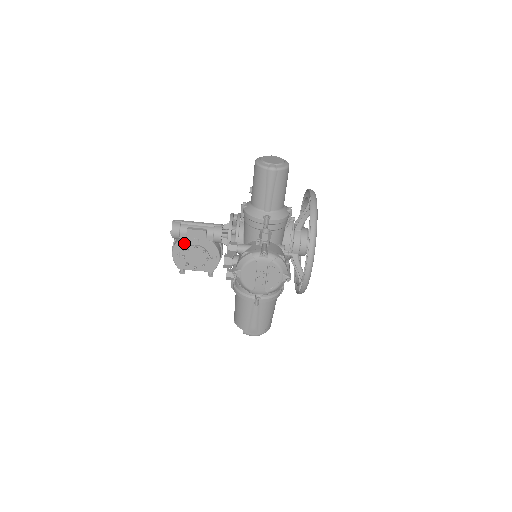
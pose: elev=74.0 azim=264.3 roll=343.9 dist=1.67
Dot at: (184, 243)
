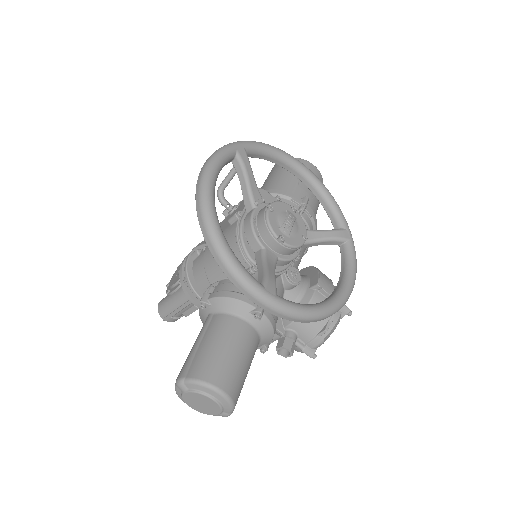
Dot at: occluded
